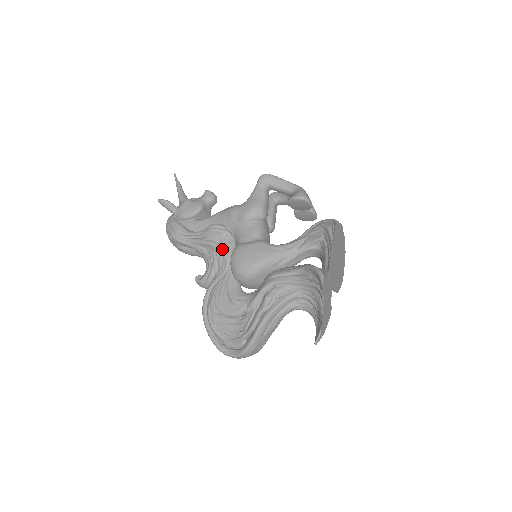
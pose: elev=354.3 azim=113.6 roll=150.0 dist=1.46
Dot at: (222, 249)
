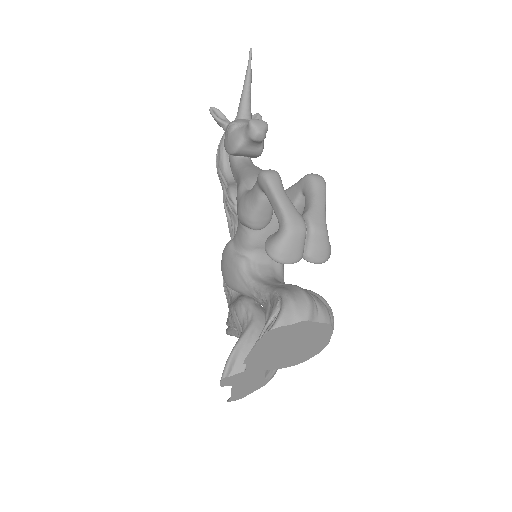
Dot at: (229, 227)
